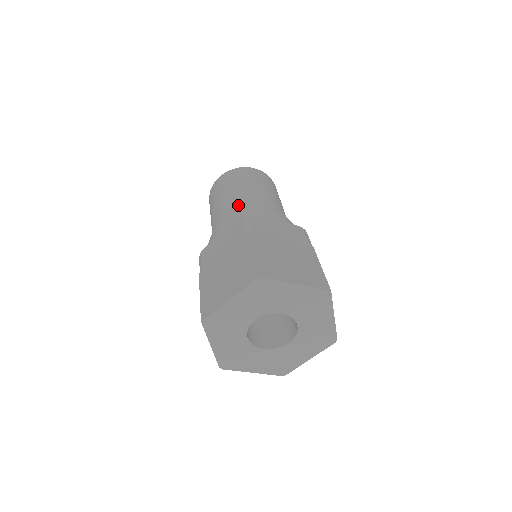
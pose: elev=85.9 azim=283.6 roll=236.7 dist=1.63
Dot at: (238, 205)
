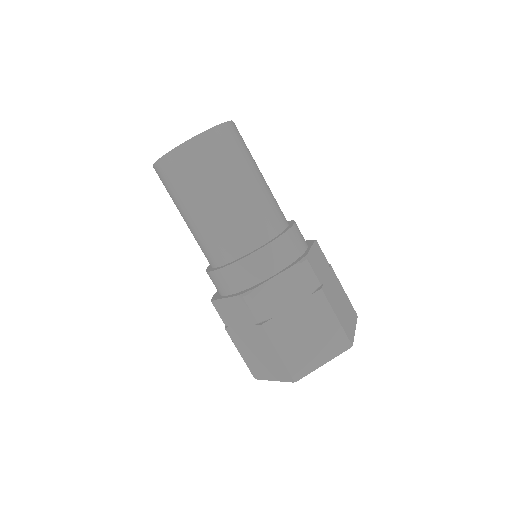
Dot at: (217, 240)
